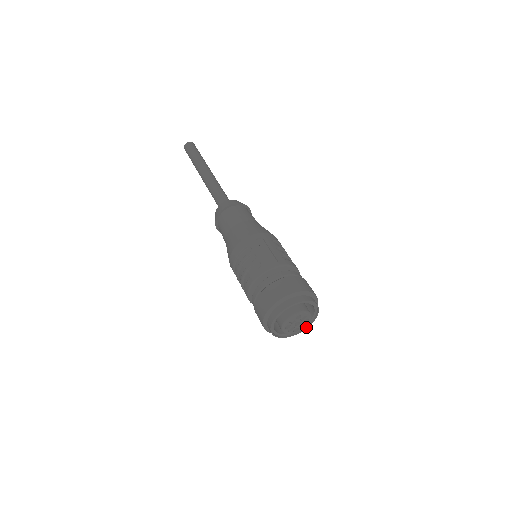
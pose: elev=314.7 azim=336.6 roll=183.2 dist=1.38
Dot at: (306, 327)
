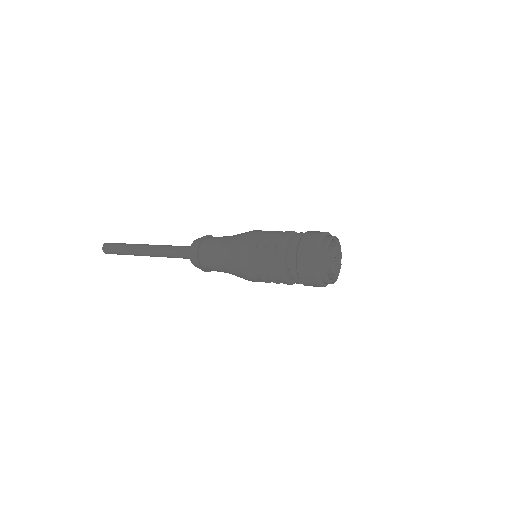
Dot at: occluded
